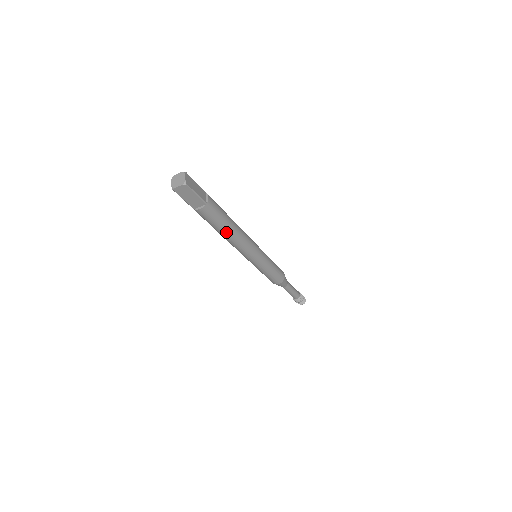
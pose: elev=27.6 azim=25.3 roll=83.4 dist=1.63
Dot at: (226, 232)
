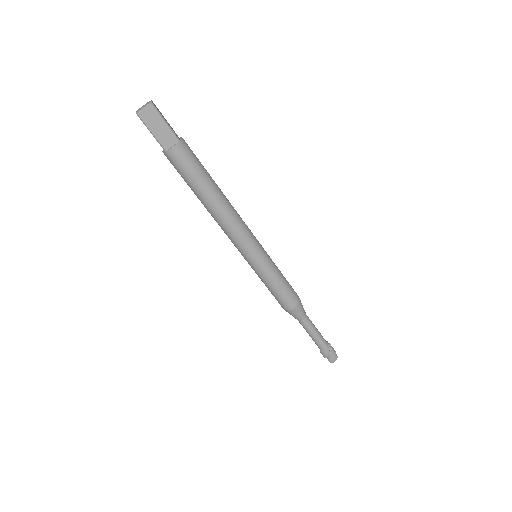
Dot at: (210, 194)
